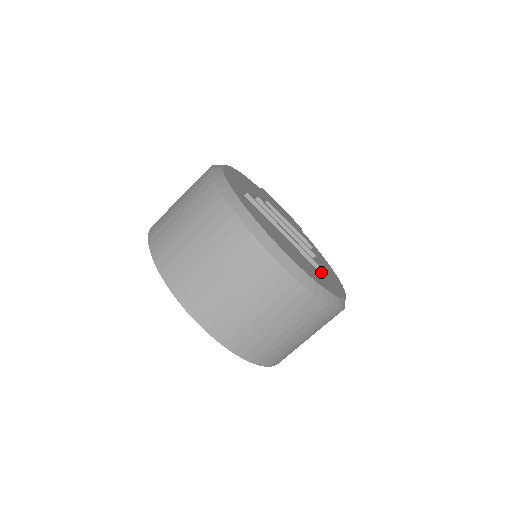
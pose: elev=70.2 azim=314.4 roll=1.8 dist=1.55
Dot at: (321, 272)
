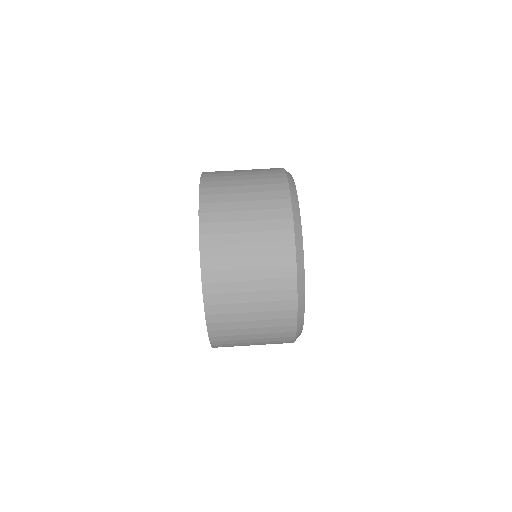
Dot at: occluded
